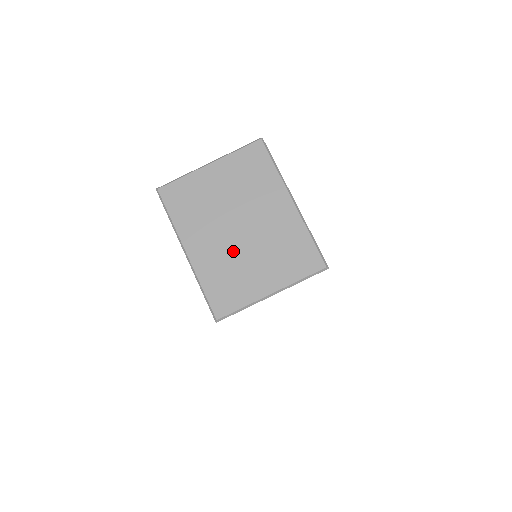
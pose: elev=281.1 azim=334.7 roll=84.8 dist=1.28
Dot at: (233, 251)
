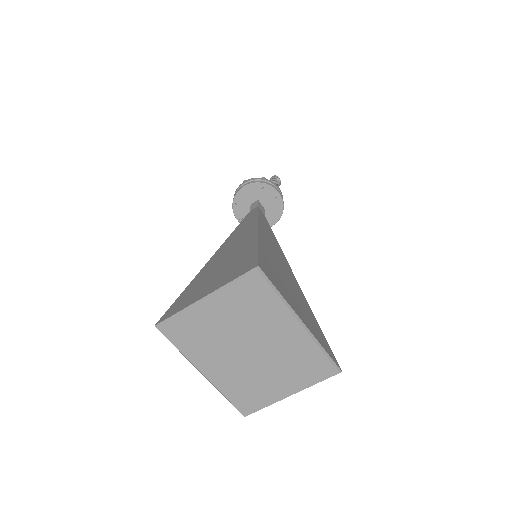
Dot at: (248, 370)
